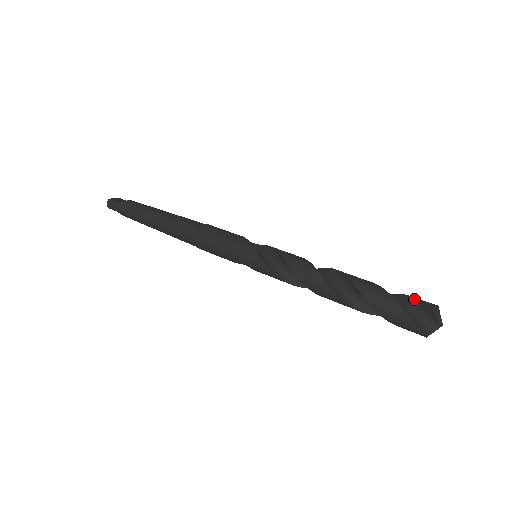
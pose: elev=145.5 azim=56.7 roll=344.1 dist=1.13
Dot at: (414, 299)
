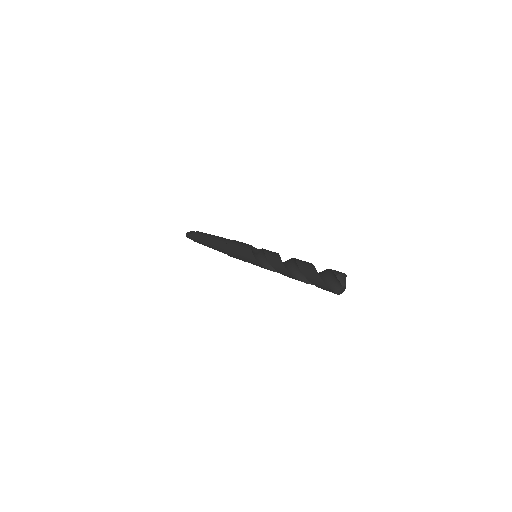
Dot at: (331, 270)
